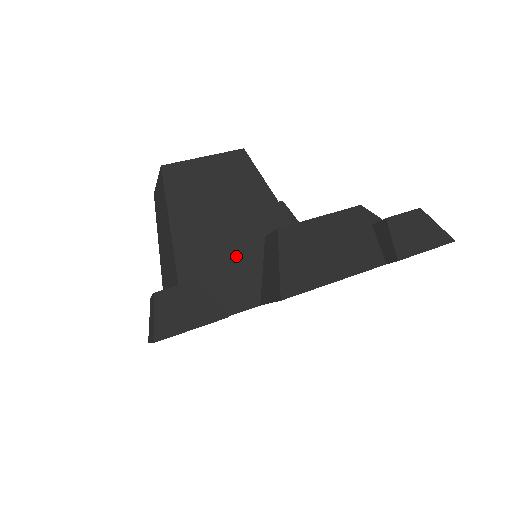
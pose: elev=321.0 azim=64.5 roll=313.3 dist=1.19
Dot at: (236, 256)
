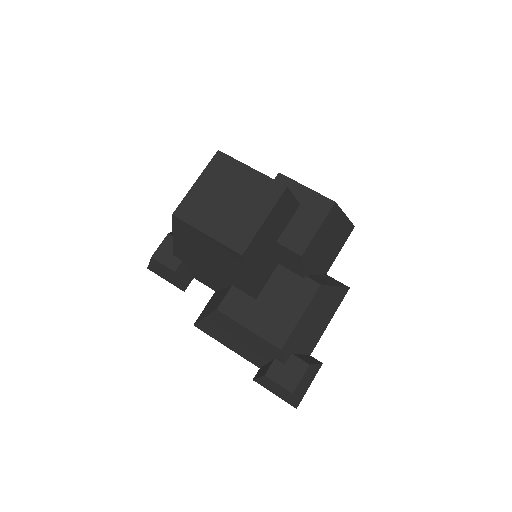
Dot at: (210, 274)
